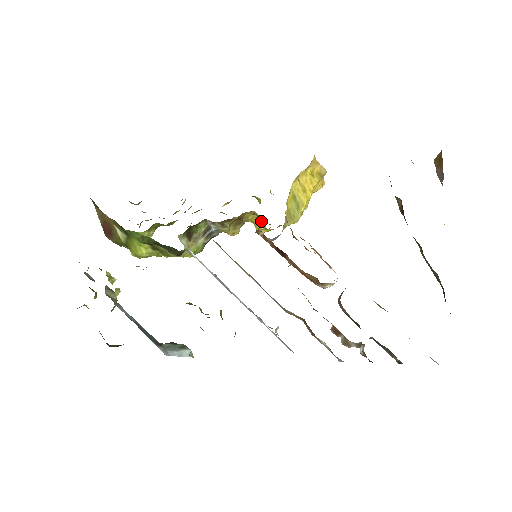
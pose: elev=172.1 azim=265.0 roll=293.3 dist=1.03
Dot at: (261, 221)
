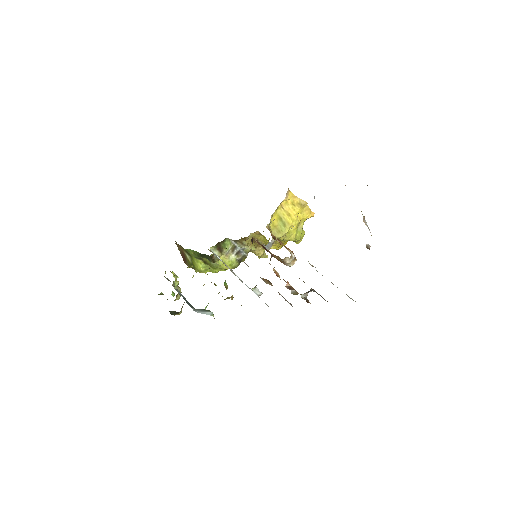
Dot at: (266, 239)
